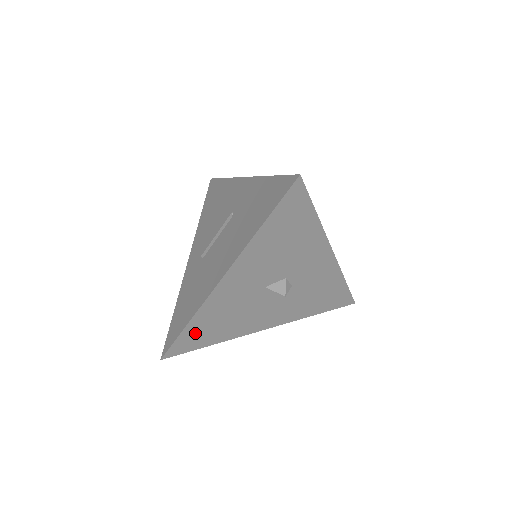
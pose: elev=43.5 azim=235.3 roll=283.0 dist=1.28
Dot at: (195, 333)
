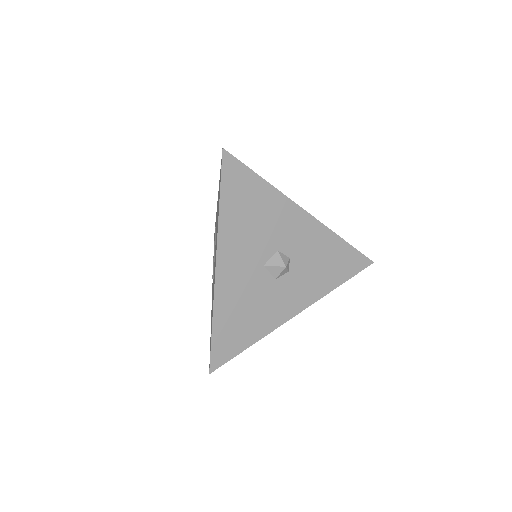
Dot at: (226, 334)
